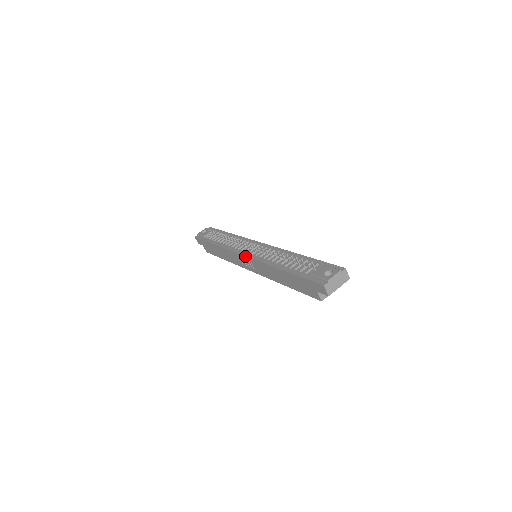
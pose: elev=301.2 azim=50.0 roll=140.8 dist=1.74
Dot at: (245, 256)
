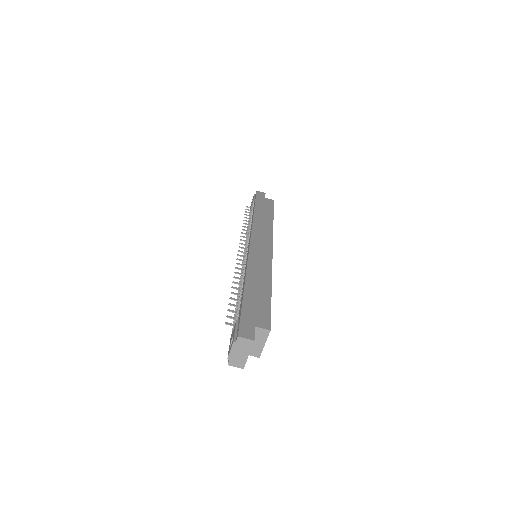
Dot at: occluded
